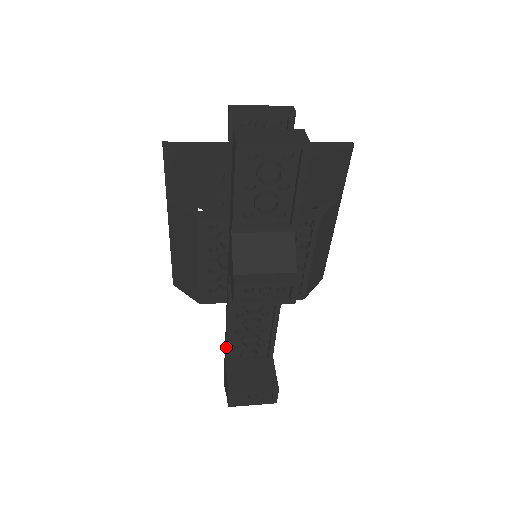
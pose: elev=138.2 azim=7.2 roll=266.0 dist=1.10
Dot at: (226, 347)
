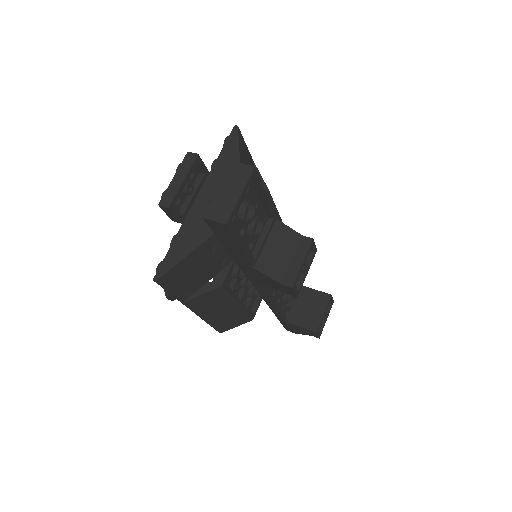
Dot at: (282, 317)
